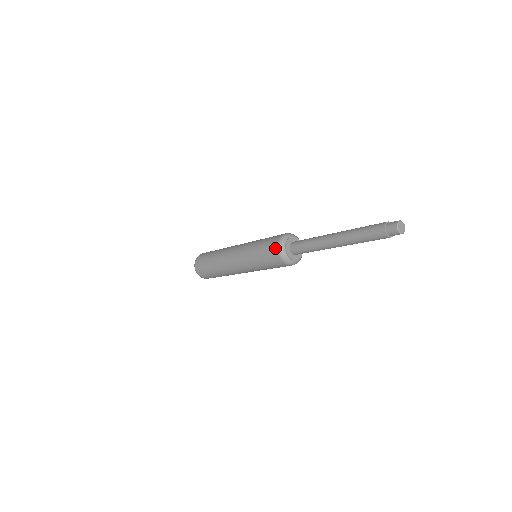
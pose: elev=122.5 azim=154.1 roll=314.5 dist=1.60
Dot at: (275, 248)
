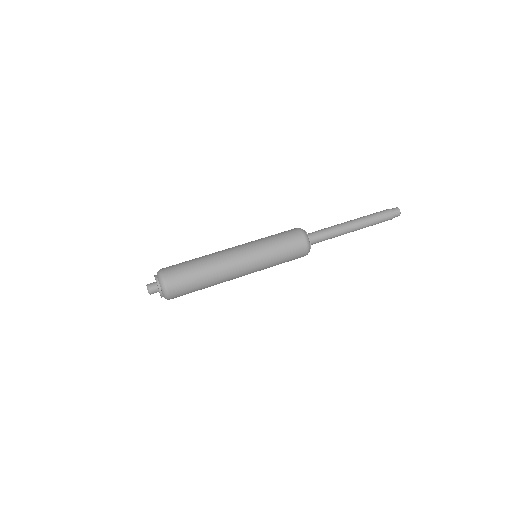
Dot at: (301, 236)
